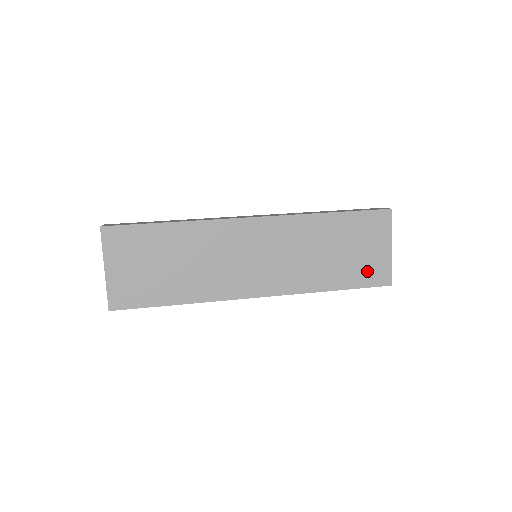
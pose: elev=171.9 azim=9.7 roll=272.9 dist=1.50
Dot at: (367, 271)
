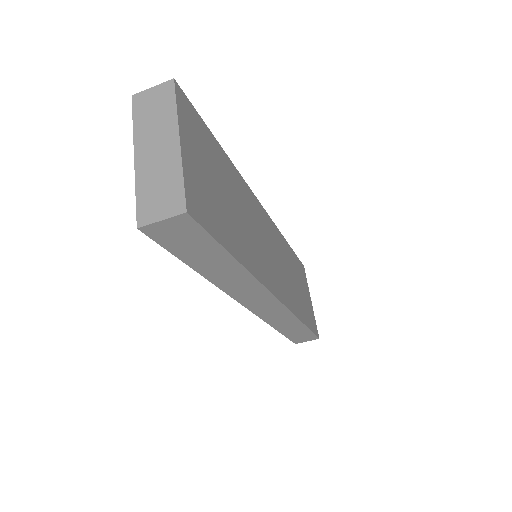
Dot at: (310, 315)
